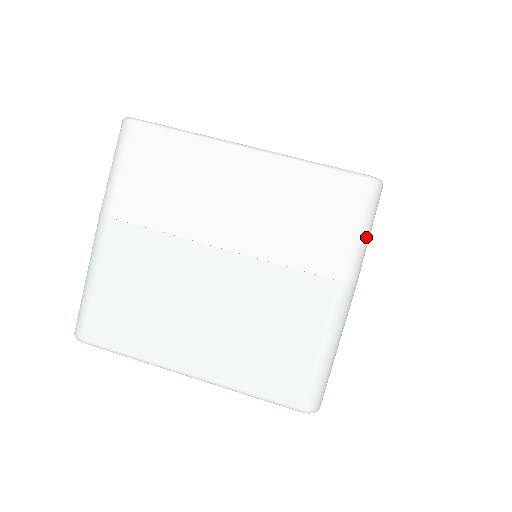
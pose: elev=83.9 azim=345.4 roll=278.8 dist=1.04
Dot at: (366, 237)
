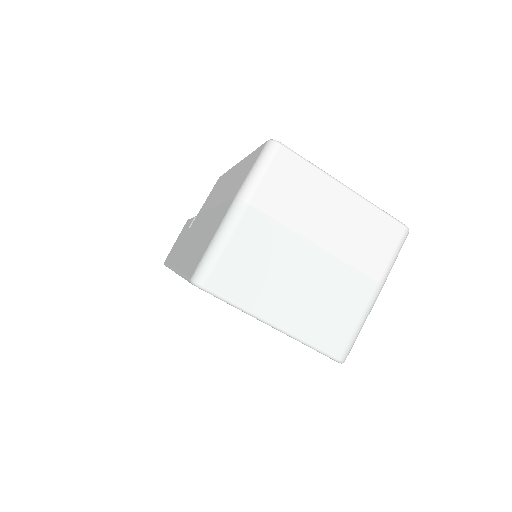
Dot at: (395, 260)
